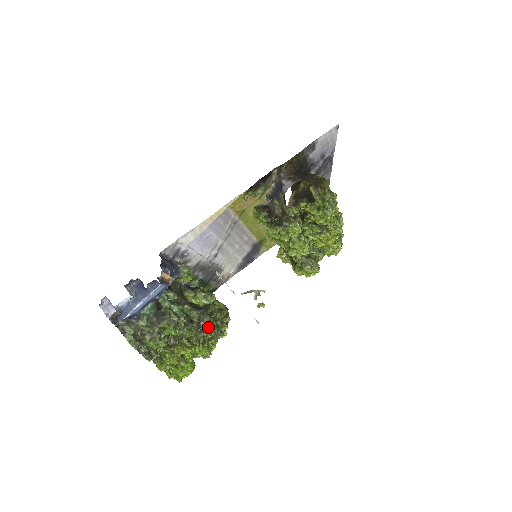
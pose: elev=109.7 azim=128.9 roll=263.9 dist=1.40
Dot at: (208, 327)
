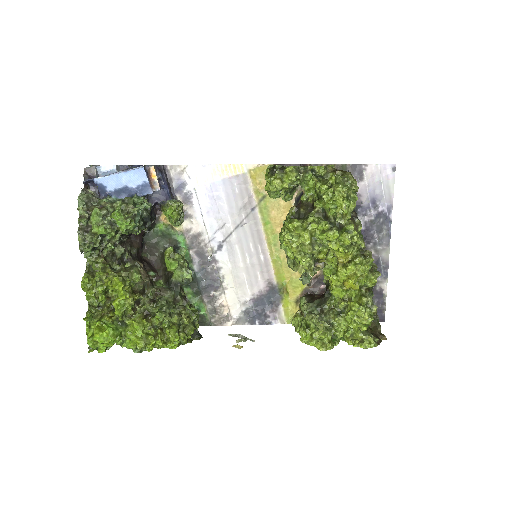
Dot at: (162, 299)
